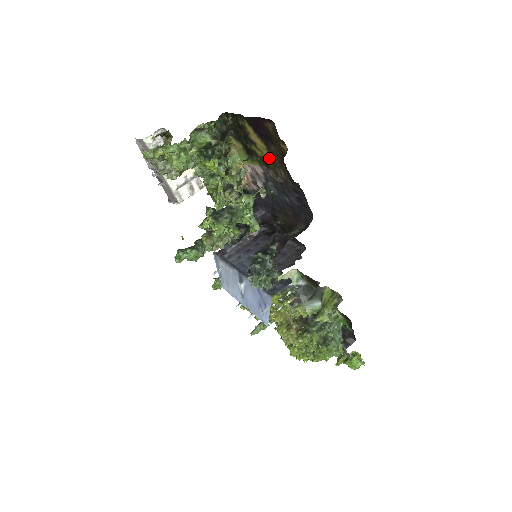
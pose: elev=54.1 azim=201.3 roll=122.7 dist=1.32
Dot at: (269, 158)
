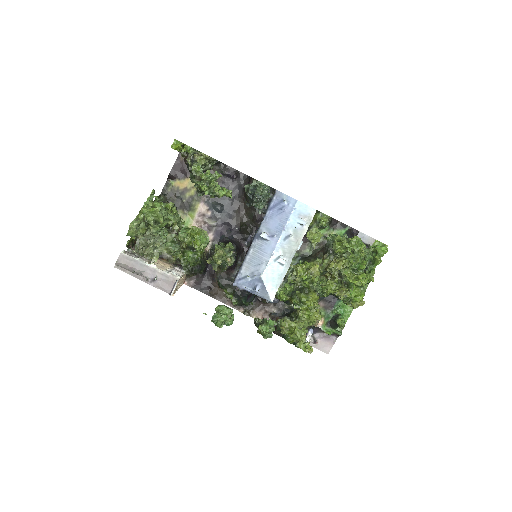
Dot at: occluded
